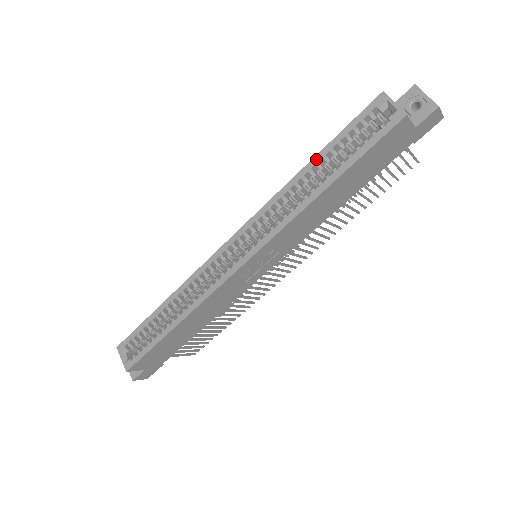
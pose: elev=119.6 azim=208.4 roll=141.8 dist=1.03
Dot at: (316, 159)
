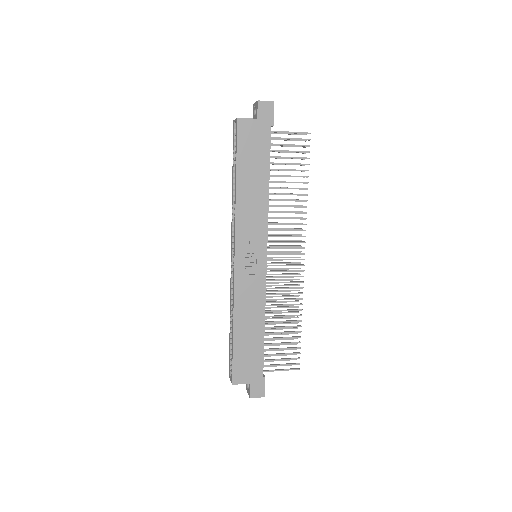
Dot at: (232, 176)
